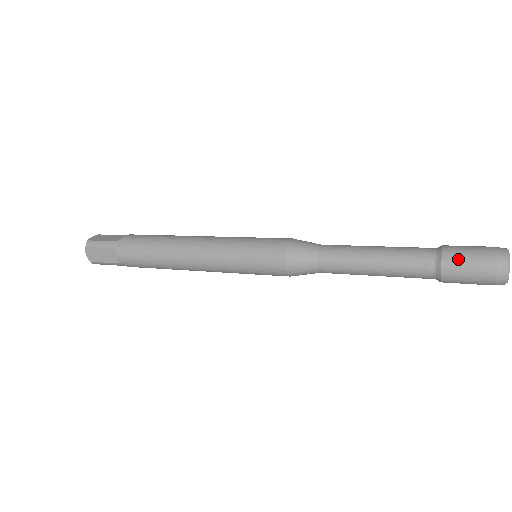
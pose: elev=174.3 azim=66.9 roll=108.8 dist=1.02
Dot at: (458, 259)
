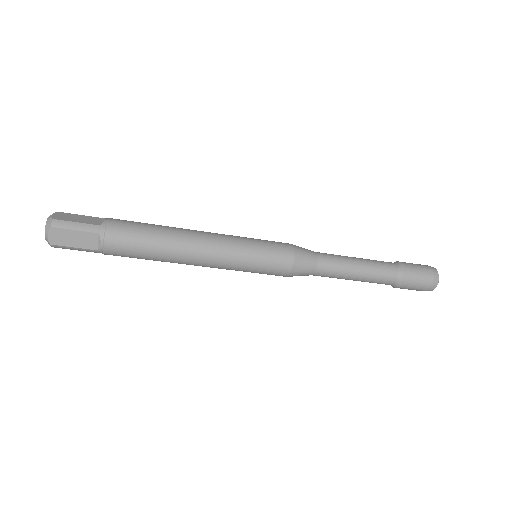
Dot at: occluded
